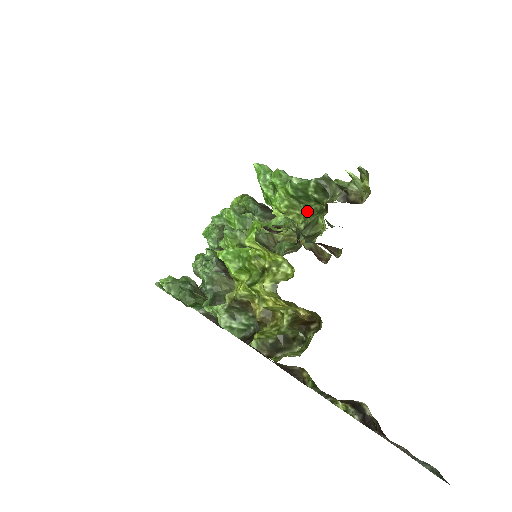
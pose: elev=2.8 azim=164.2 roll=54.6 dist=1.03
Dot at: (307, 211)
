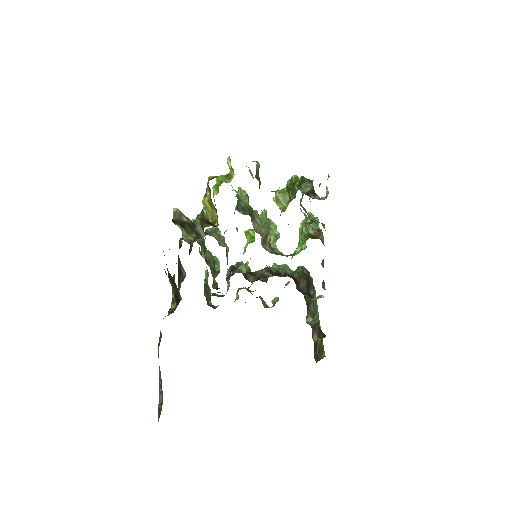
Dot at: (288, 202)
